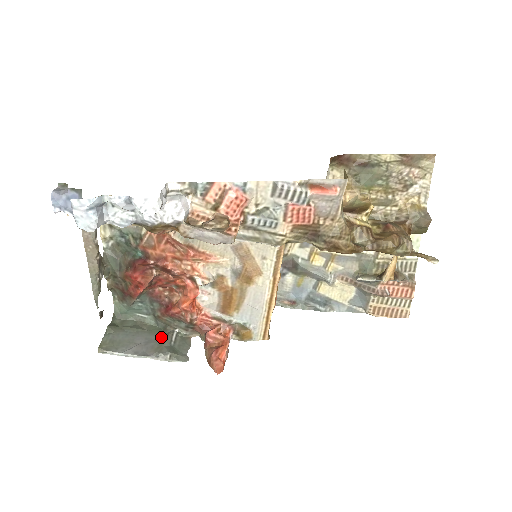
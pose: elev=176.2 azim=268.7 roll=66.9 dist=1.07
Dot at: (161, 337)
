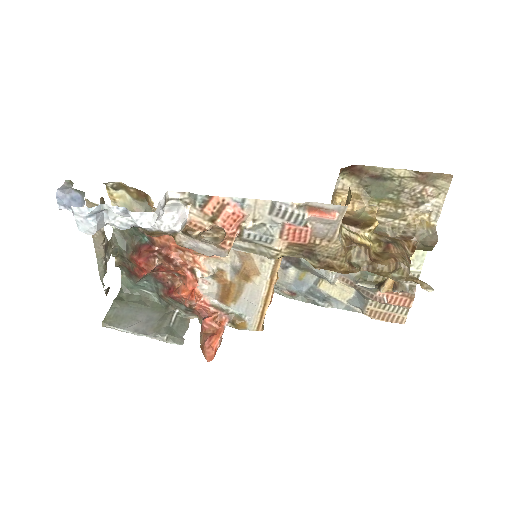
Dot at: (162, 316)
